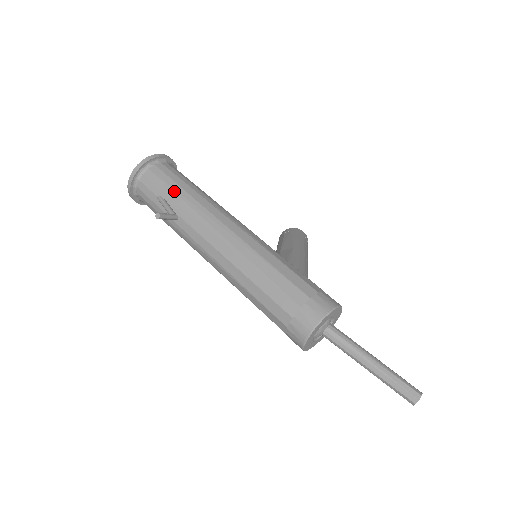
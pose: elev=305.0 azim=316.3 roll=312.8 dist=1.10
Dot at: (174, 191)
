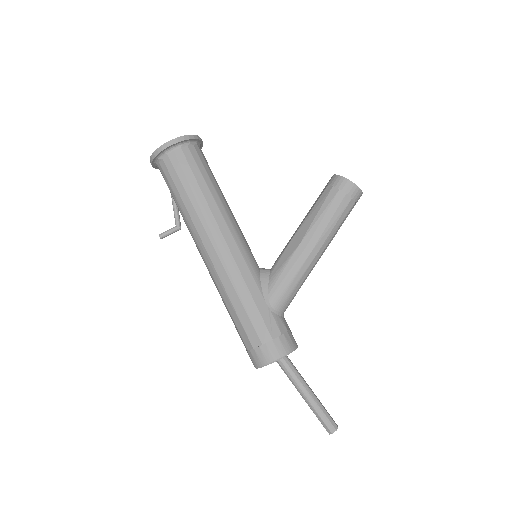
Dot at: (176, 198)
